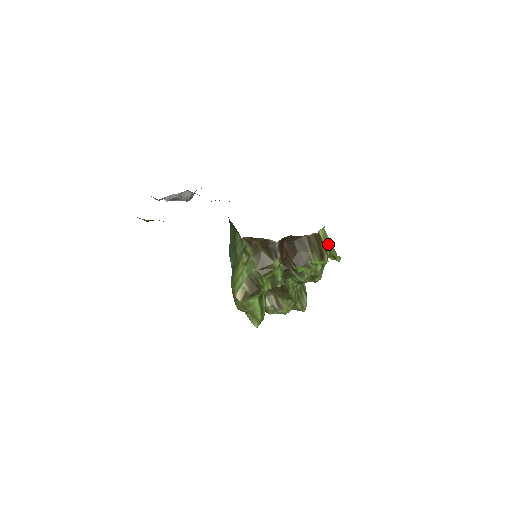
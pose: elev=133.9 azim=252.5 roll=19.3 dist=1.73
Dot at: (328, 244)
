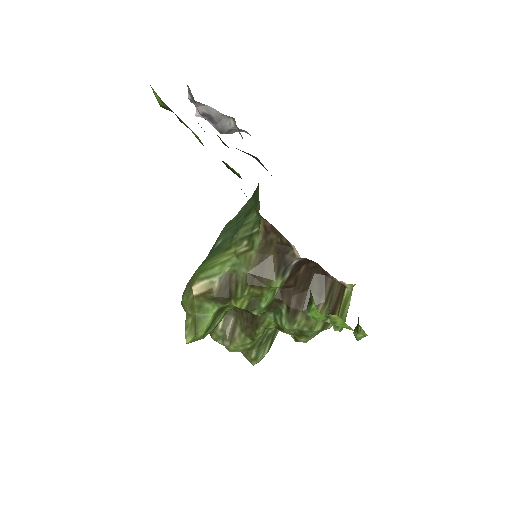
Dot at: (345, 308)
